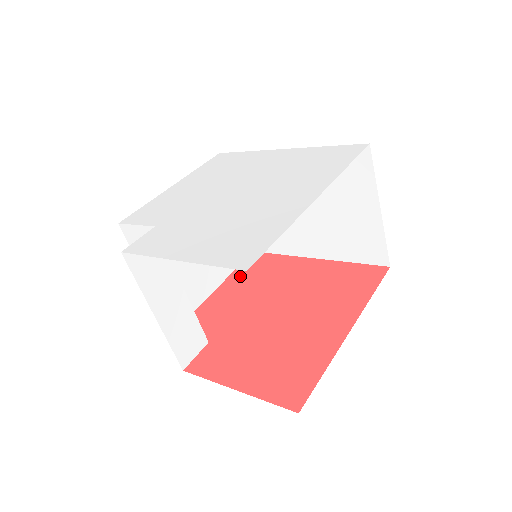
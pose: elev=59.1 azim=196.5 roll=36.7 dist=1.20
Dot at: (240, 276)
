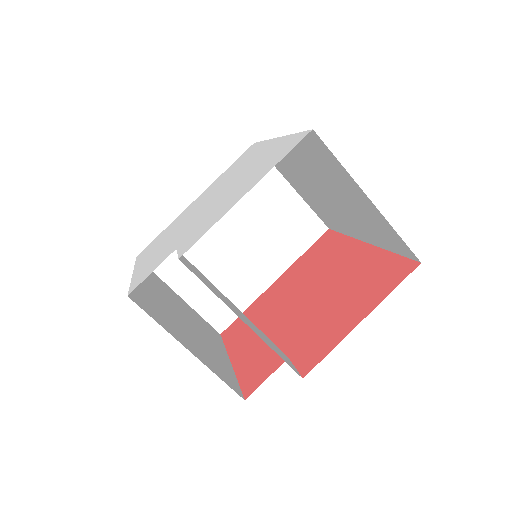
Dot at: (237, 341)
